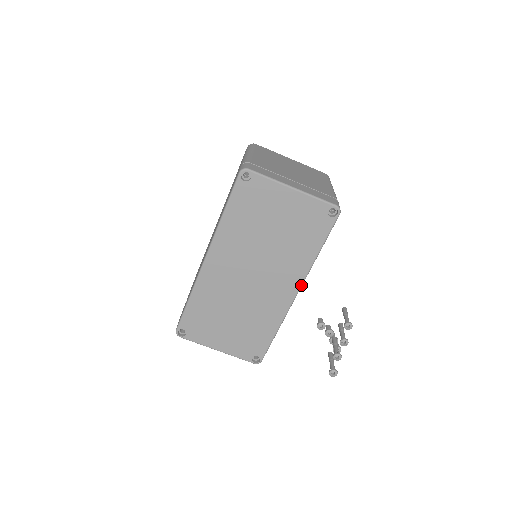
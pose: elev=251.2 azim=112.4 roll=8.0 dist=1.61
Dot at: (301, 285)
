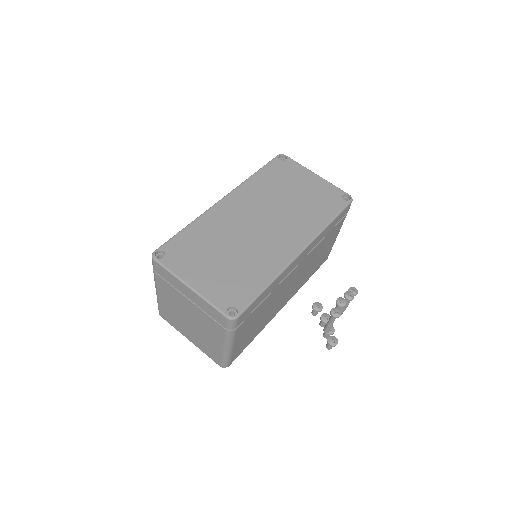
Dot at: (308, 245)
